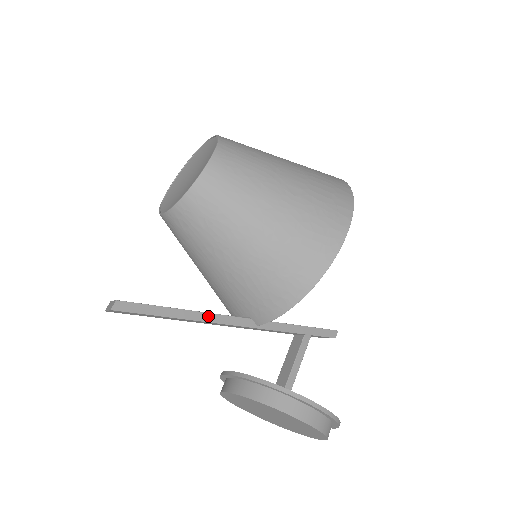
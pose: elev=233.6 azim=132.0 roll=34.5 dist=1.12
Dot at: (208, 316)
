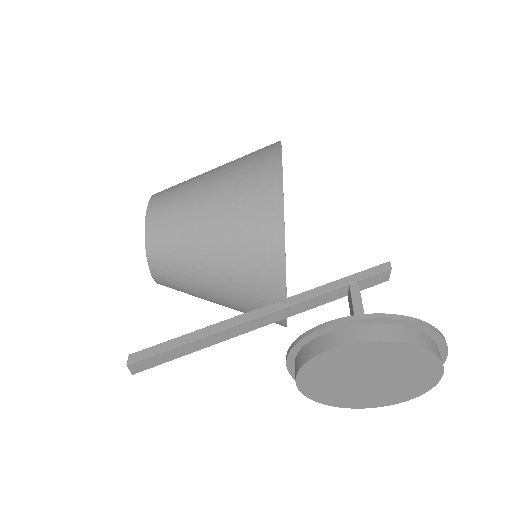
Dot at: (227, 323)
